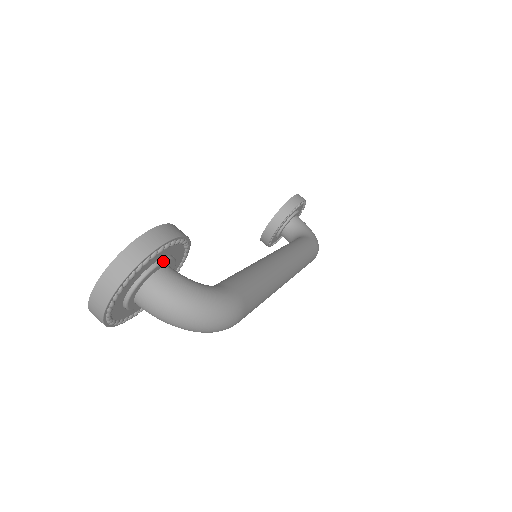
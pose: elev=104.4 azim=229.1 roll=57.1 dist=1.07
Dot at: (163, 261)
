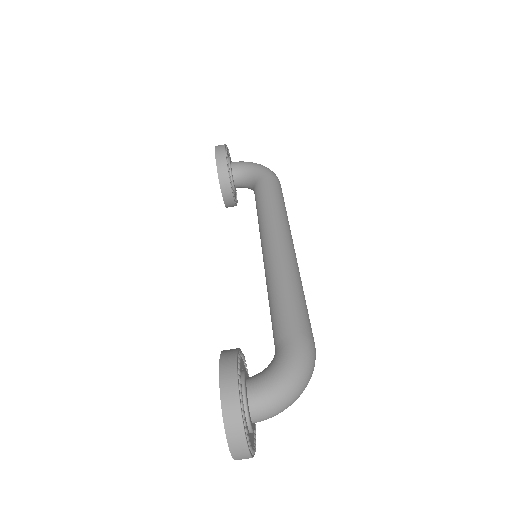
Dot at: (245, 392)
